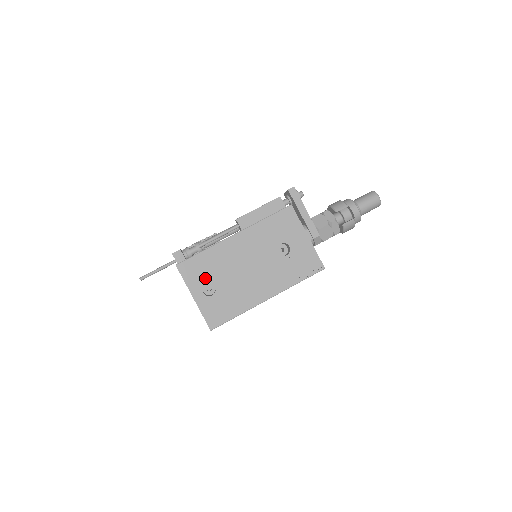
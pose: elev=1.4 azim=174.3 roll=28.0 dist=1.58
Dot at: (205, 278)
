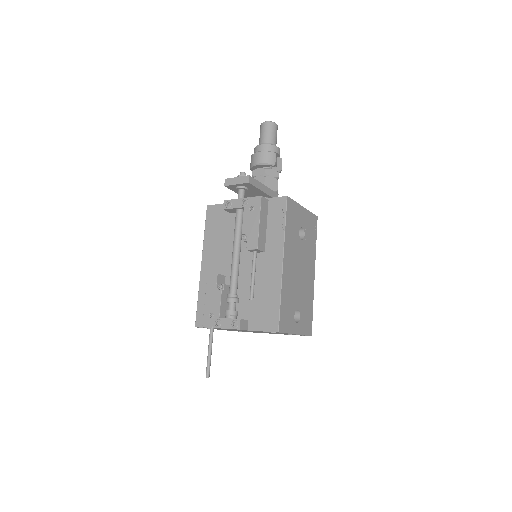
Dot at: (292, 314)
